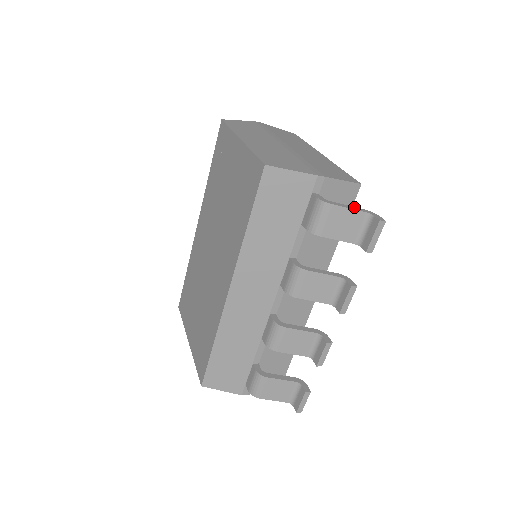
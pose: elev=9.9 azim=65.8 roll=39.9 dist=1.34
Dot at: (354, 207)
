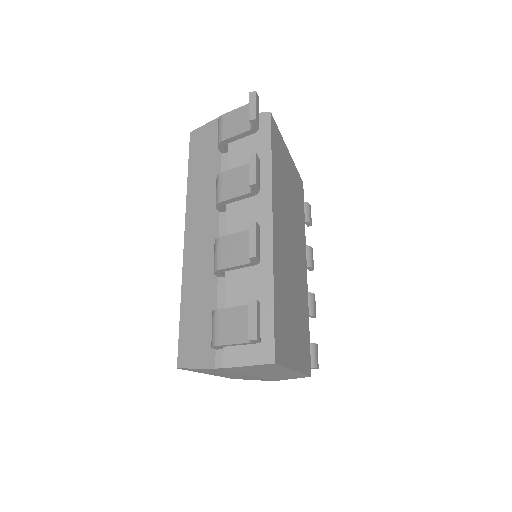
Dot at: occluded
